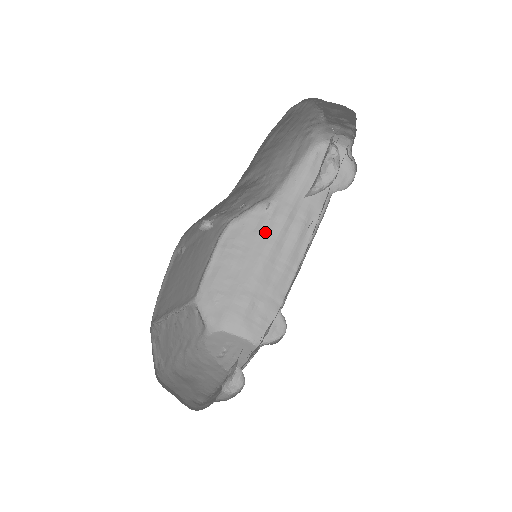
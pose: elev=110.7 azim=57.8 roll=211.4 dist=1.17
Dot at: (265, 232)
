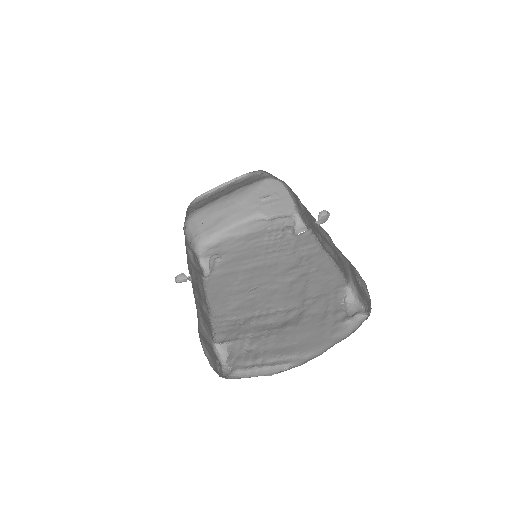
Dot at: occluded
